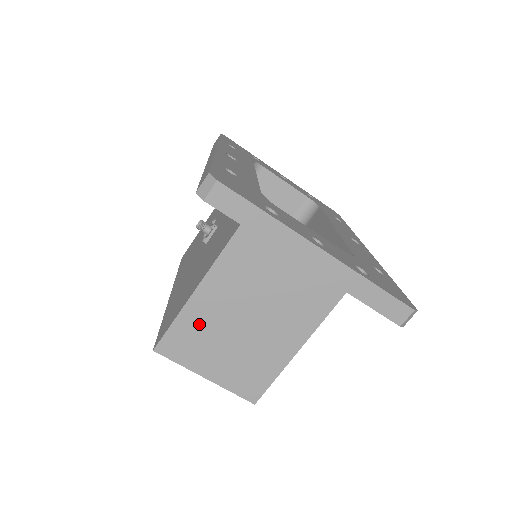
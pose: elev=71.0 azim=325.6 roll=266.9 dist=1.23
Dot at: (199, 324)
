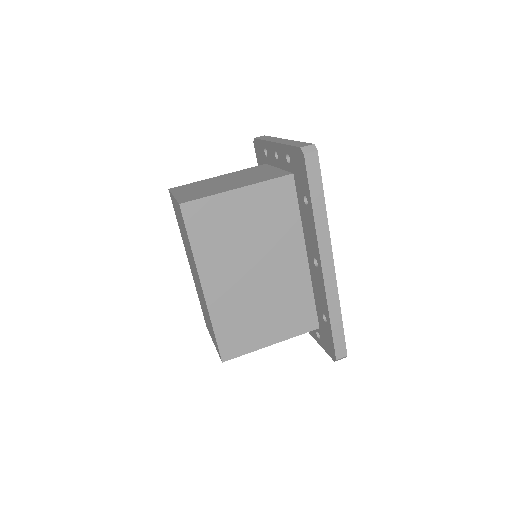
Dot at: (201, 183)
